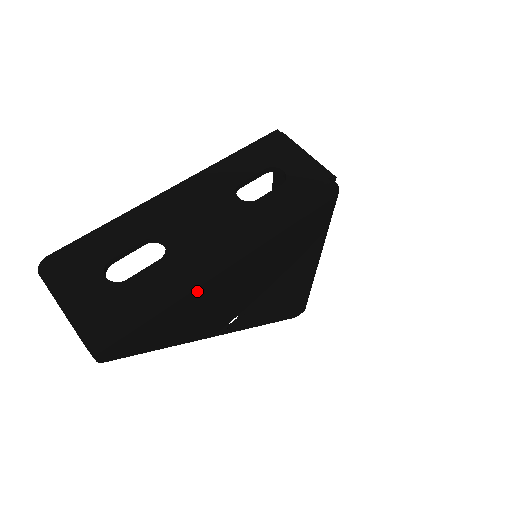
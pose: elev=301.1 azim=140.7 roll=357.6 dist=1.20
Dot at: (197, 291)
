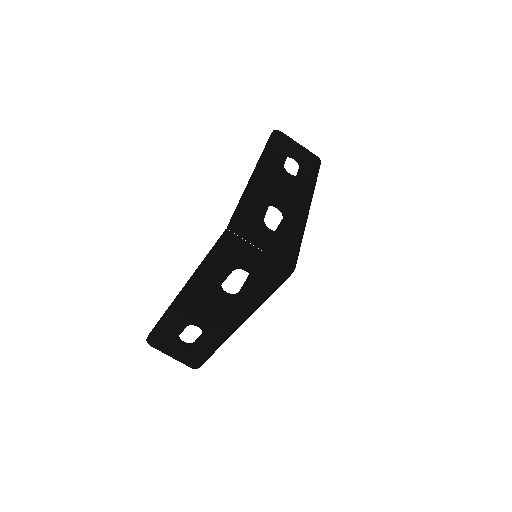
Dot at: occluded
